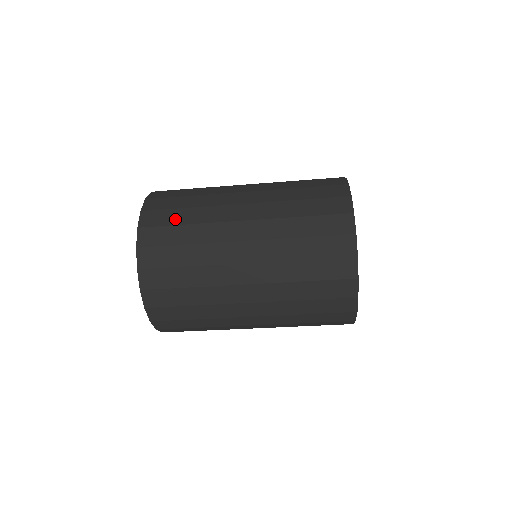
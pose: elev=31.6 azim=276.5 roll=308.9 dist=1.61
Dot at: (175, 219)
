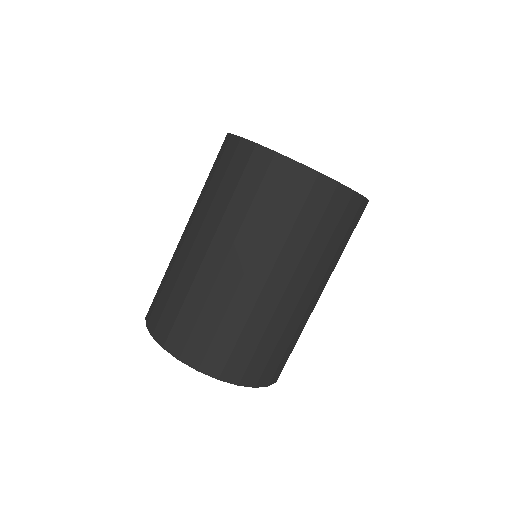
Dot at: occluded
